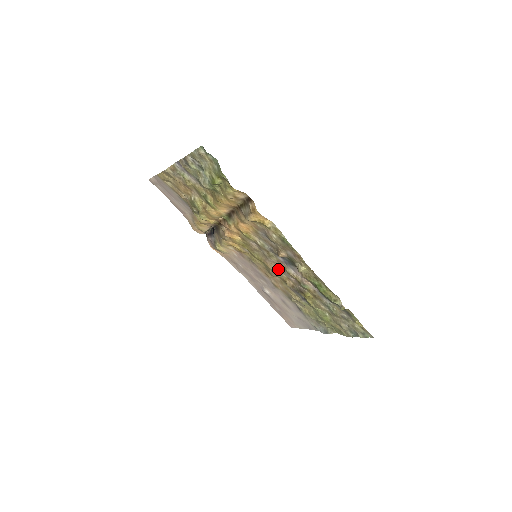
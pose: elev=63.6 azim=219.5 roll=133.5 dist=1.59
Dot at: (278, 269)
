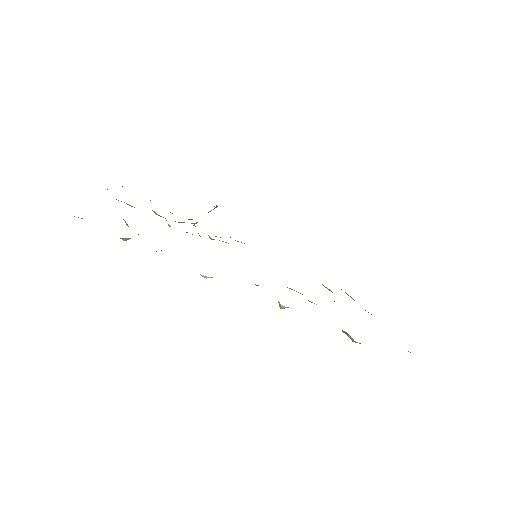
Dot at: occluded
